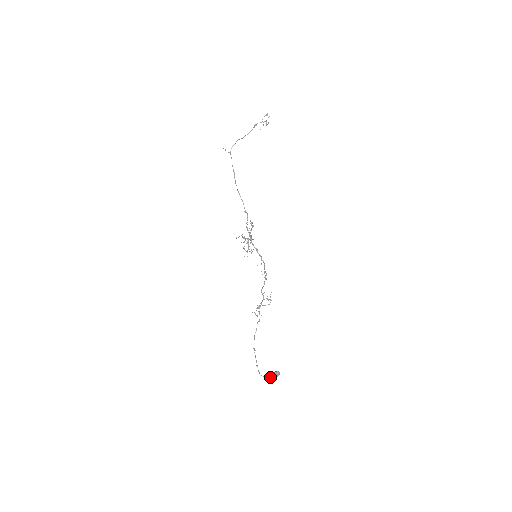
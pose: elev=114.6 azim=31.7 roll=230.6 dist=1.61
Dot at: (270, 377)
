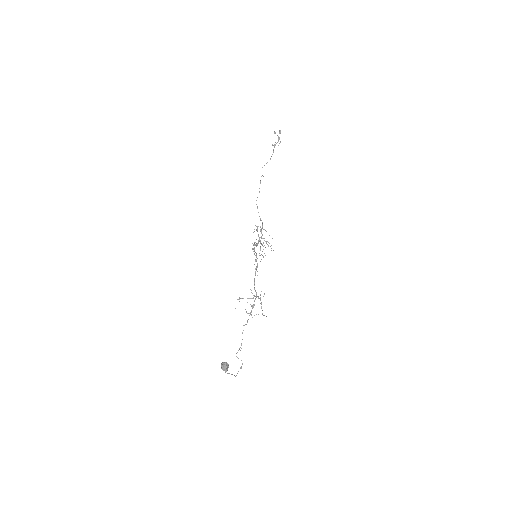
Dot at: (222, 369)
